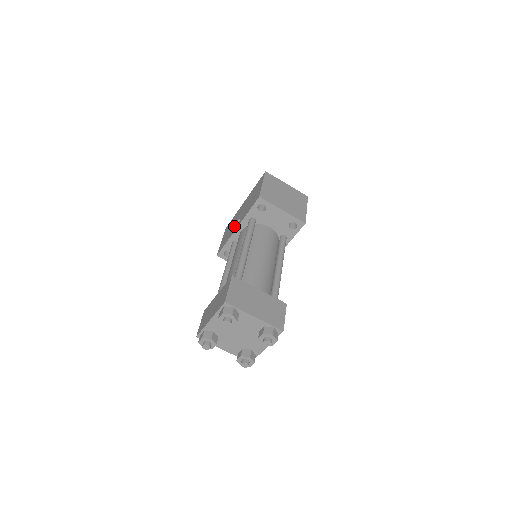
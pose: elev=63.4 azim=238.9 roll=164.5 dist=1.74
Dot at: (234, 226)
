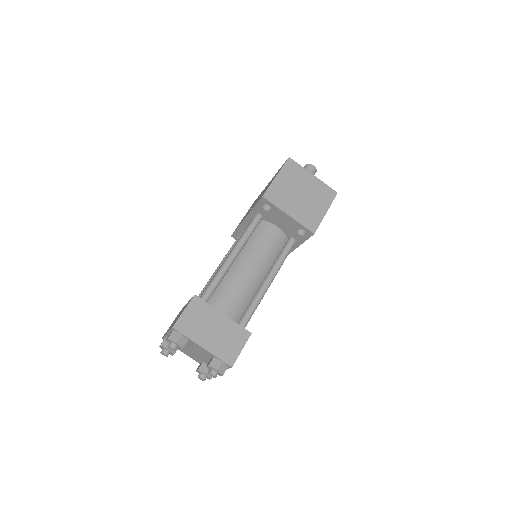
Dot at: occluded
